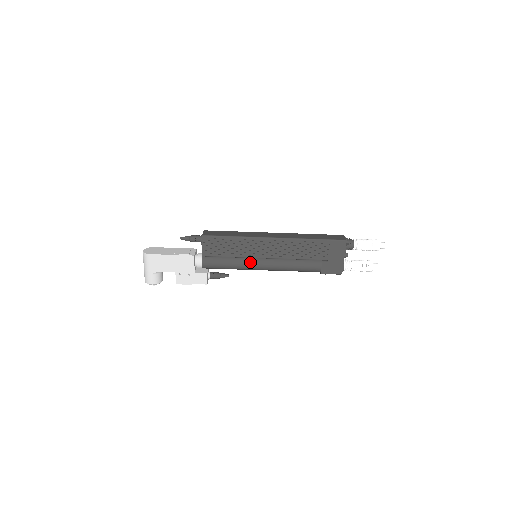
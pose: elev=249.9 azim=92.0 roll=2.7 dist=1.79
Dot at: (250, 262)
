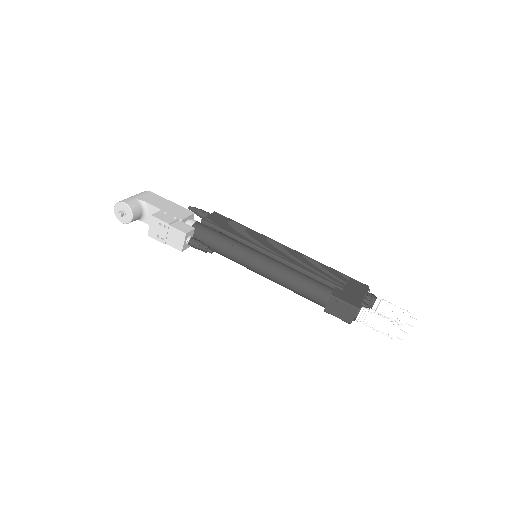
Dot at: (250, 247)
